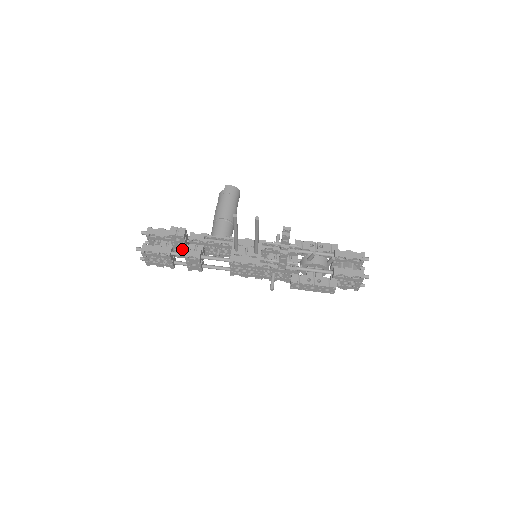
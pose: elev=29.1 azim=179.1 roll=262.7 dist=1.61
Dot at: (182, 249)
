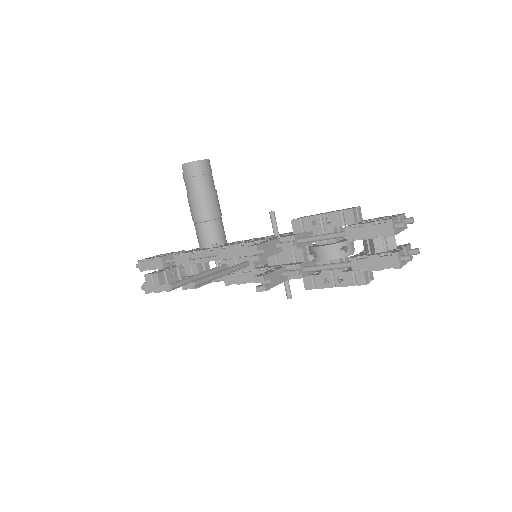
Dot at: occluded
